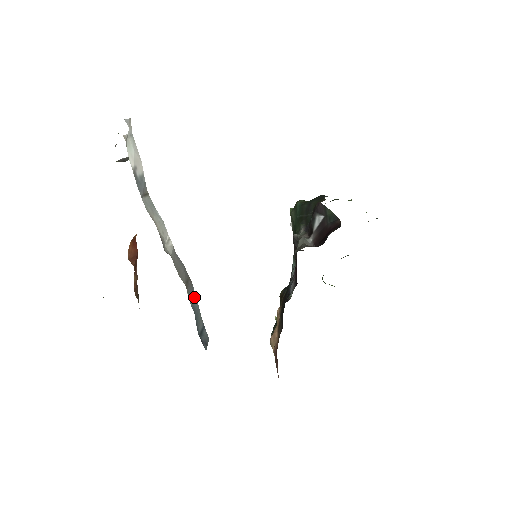
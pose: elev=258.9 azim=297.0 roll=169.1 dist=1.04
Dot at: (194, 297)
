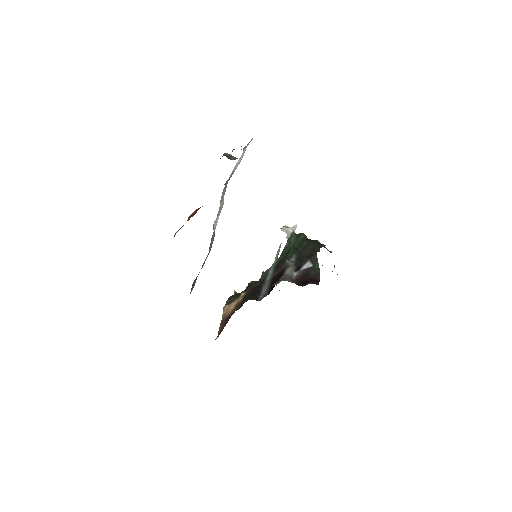
Dot at: occluded
